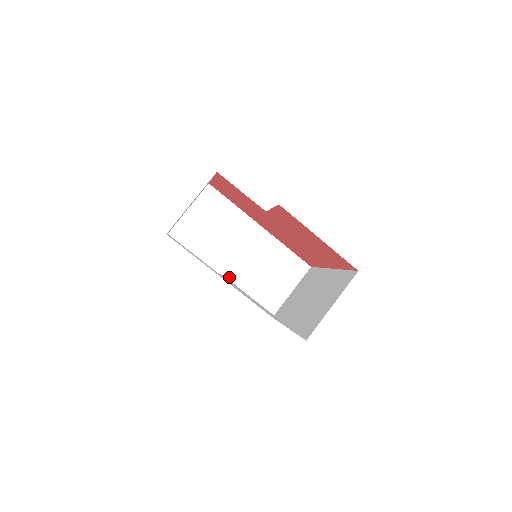
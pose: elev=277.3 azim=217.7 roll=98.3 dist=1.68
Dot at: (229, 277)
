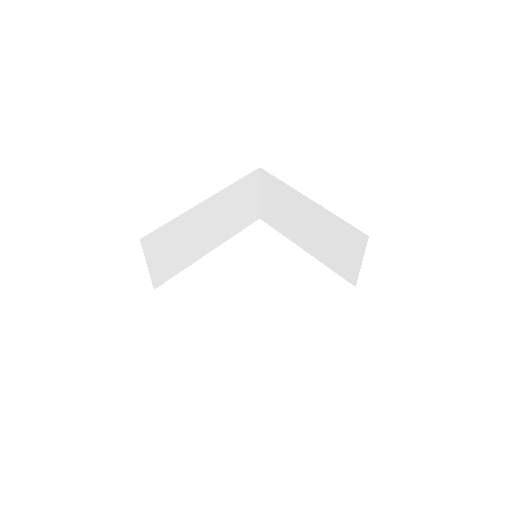
Dot at: (215, 245)
